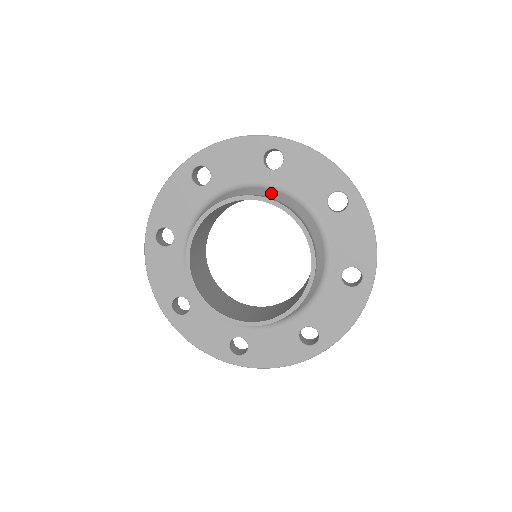
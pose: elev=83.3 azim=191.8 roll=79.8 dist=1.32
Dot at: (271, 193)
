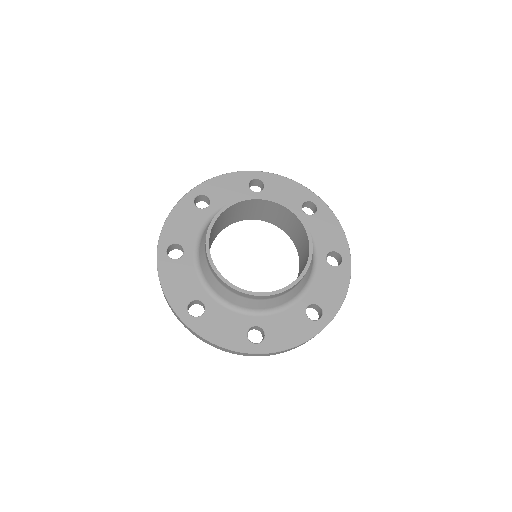
Dot at: occluded
